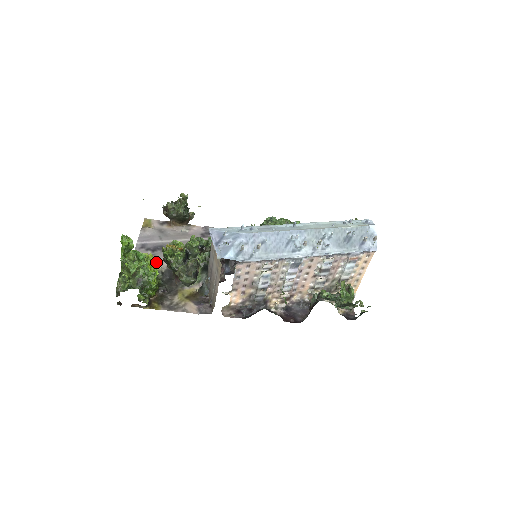
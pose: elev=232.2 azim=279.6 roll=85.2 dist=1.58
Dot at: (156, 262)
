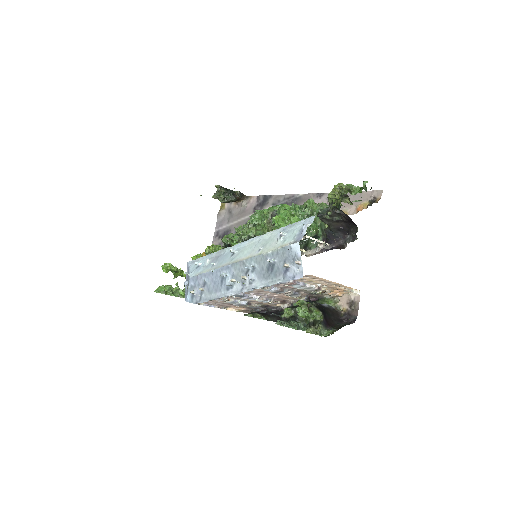
Dot at: occluded
